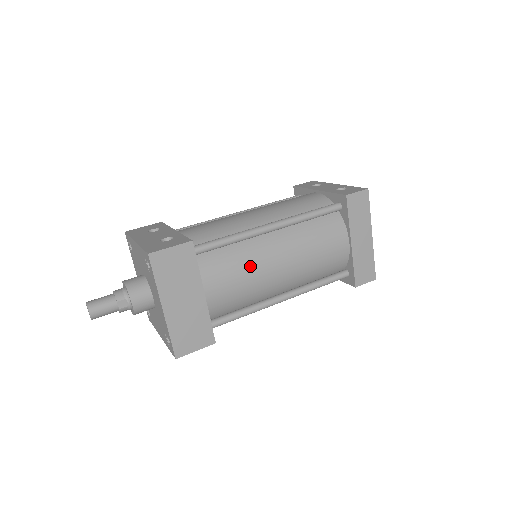
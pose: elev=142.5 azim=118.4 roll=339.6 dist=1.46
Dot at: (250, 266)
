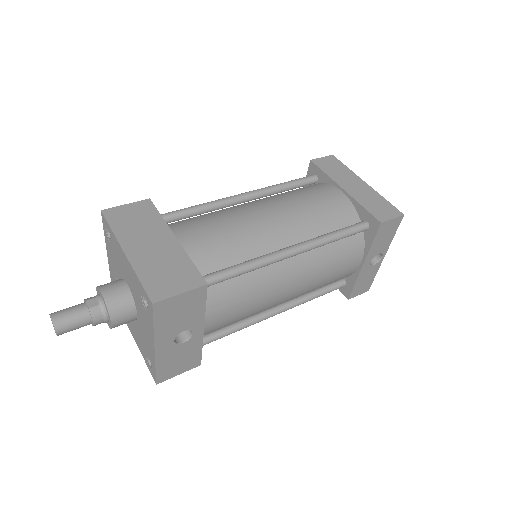
Dot at: (228, 217)
